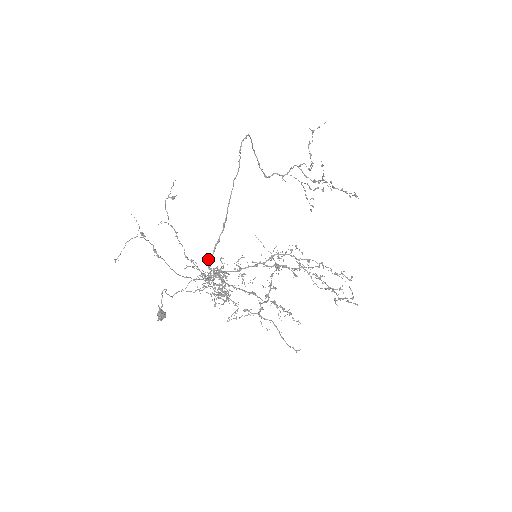
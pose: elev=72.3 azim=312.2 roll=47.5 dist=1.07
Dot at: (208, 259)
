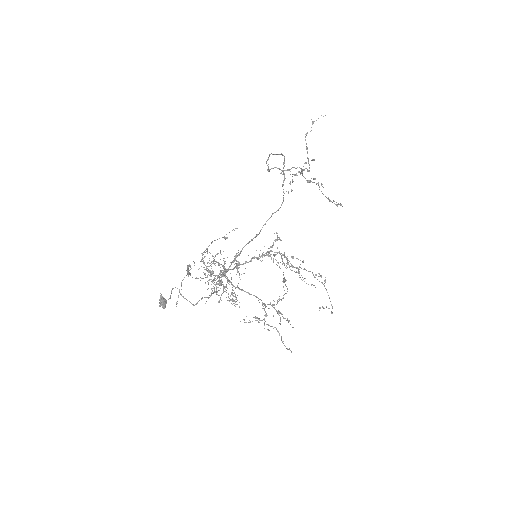
Dot at: (226, 270)
